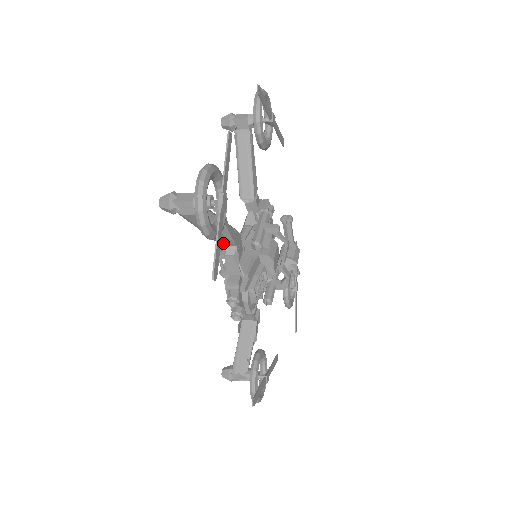
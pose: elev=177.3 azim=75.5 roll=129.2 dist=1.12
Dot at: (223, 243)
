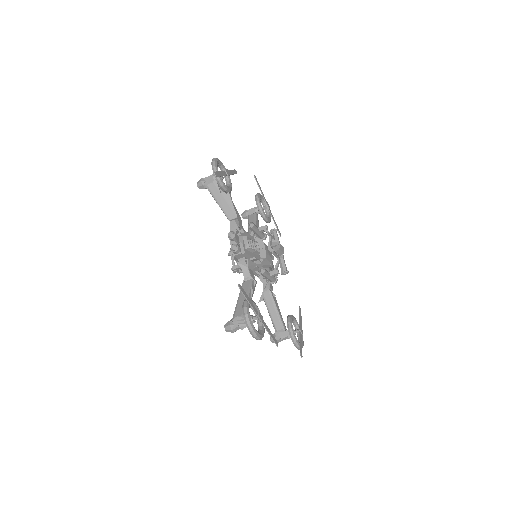
Dot at: (230, 216)
